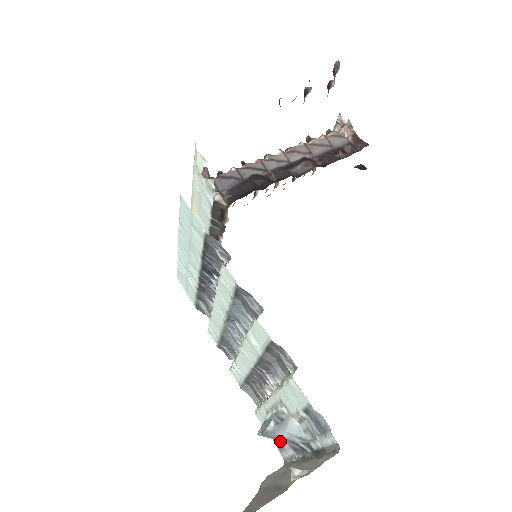
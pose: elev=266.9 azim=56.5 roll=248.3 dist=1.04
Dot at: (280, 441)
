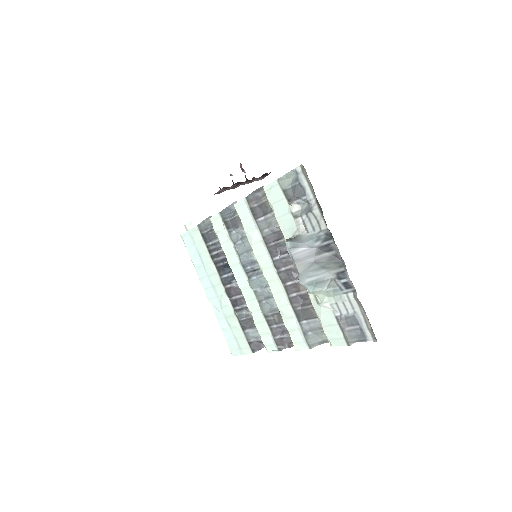
Dot at: (348, 316)
